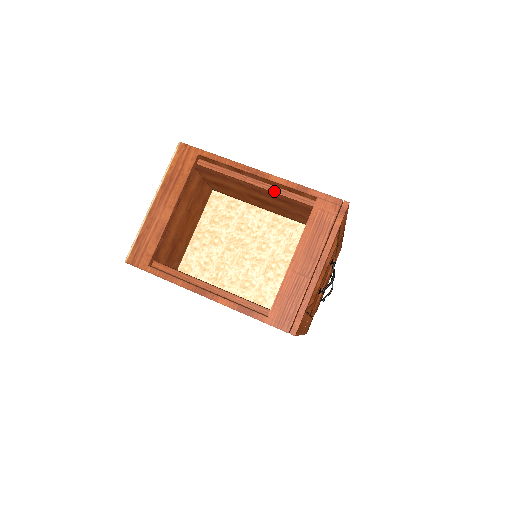
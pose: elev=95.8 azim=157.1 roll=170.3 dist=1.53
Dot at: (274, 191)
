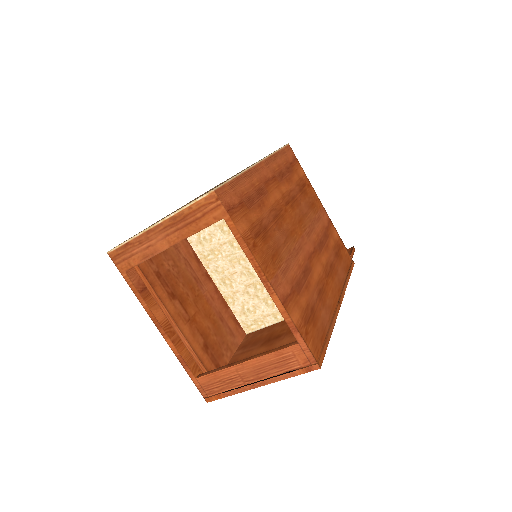
Dot at: occluded
